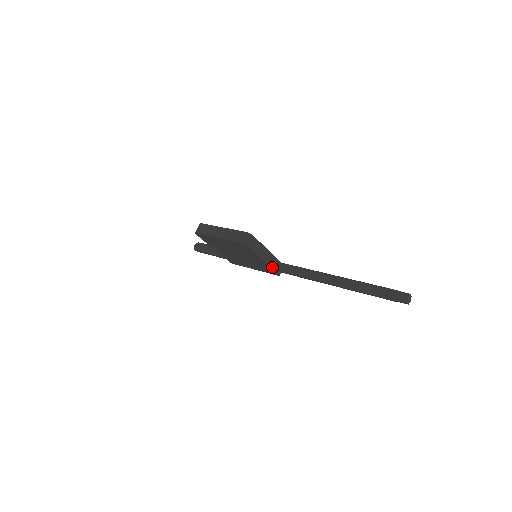
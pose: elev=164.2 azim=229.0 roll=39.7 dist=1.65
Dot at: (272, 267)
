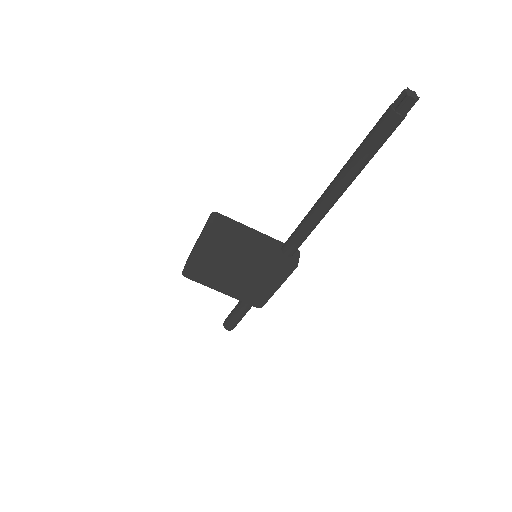
Dot at: (275, 251)
